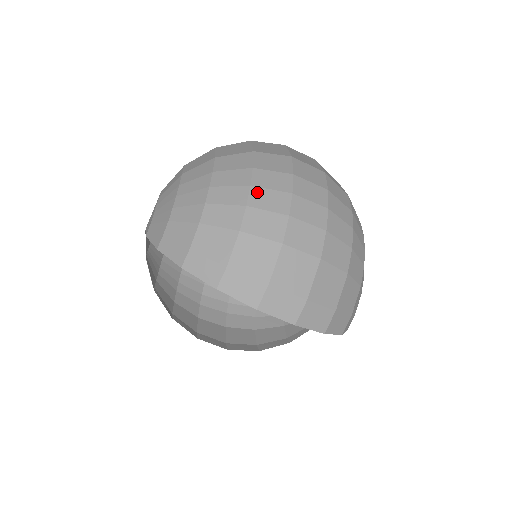
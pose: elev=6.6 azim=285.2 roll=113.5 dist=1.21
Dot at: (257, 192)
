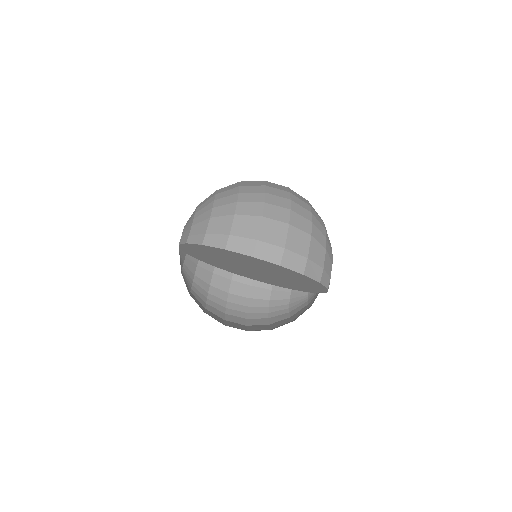
Dot at: (243, 195)
